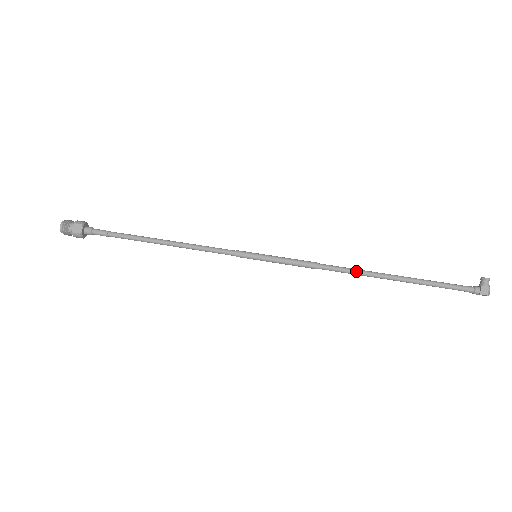
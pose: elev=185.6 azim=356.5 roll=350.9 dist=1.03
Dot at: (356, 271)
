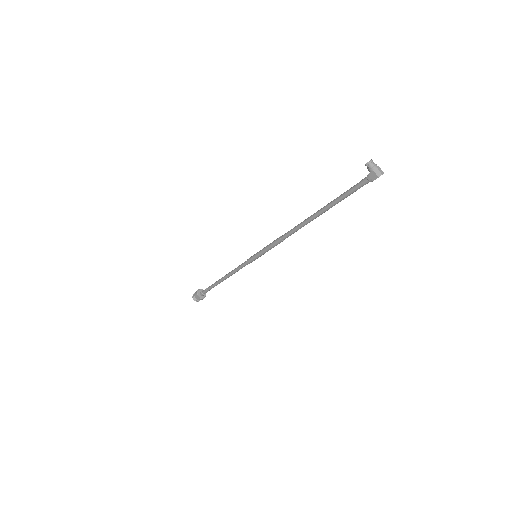
Dot at: (298, 227)
